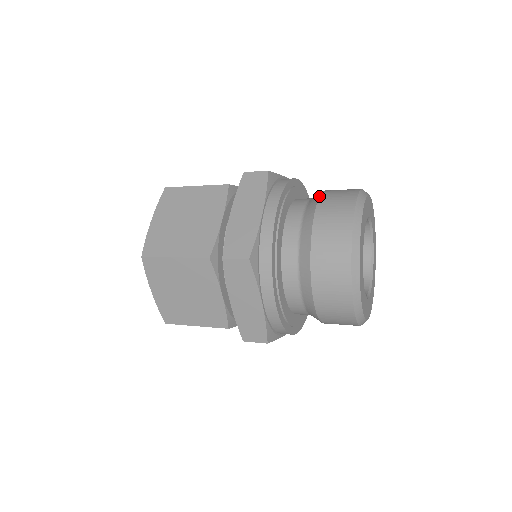
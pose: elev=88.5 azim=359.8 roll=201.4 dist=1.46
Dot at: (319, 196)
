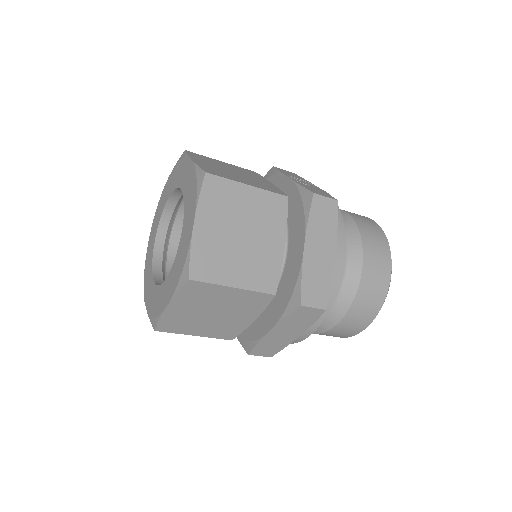
Dot at: (359, 231)
